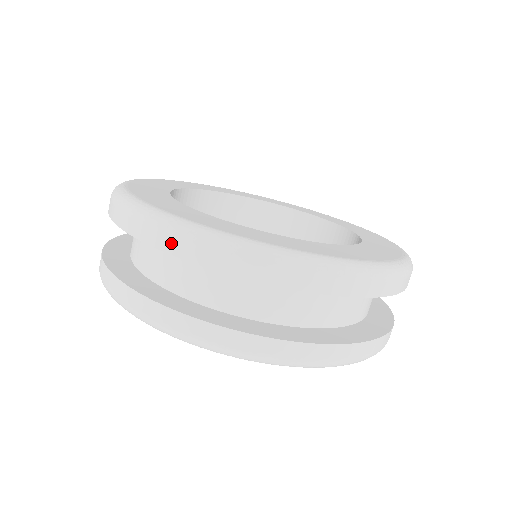
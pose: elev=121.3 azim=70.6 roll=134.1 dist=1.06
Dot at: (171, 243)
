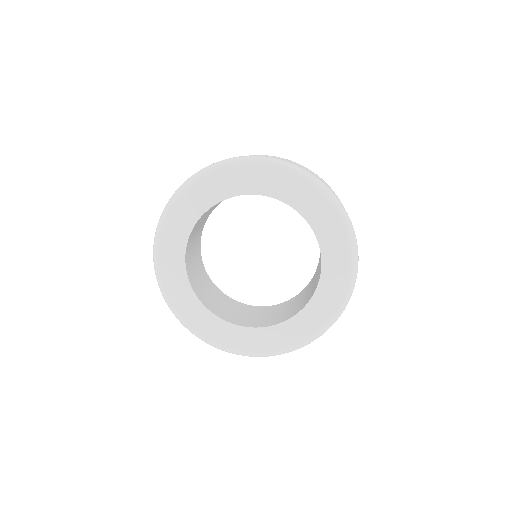
Dot at: occluded
